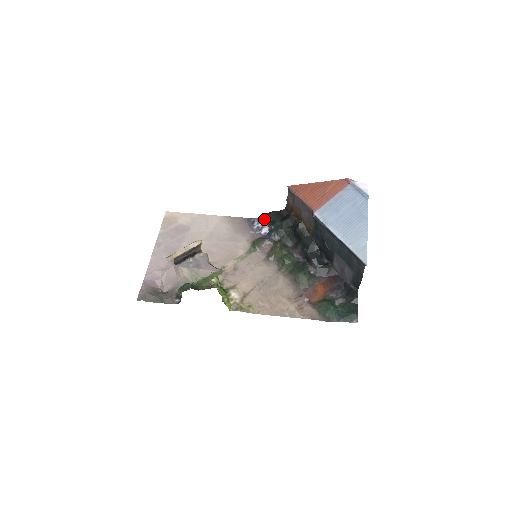
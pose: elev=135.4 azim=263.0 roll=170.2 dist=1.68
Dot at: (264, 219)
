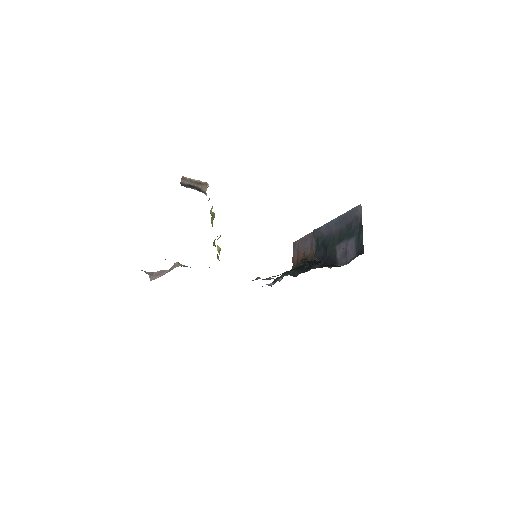
Dot at: occluded
